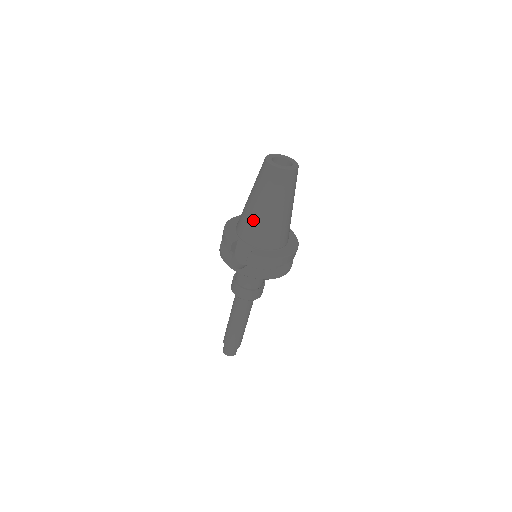
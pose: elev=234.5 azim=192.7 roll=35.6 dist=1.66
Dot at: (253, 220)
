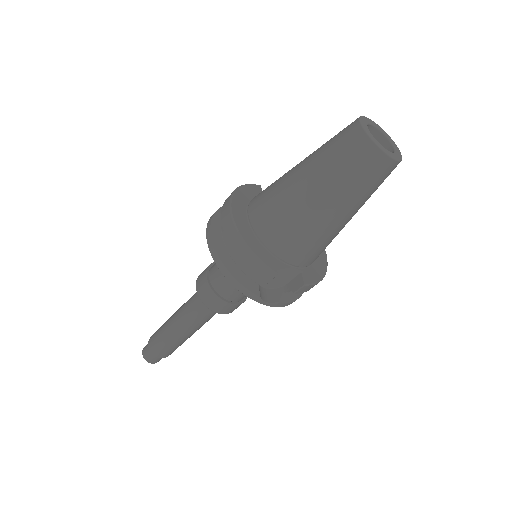
Dot at: (317, 235)
